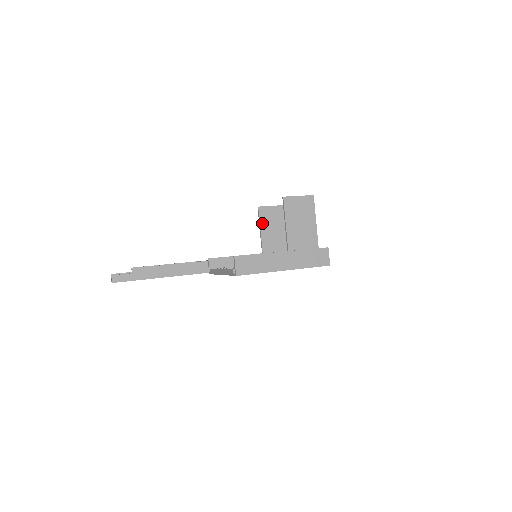
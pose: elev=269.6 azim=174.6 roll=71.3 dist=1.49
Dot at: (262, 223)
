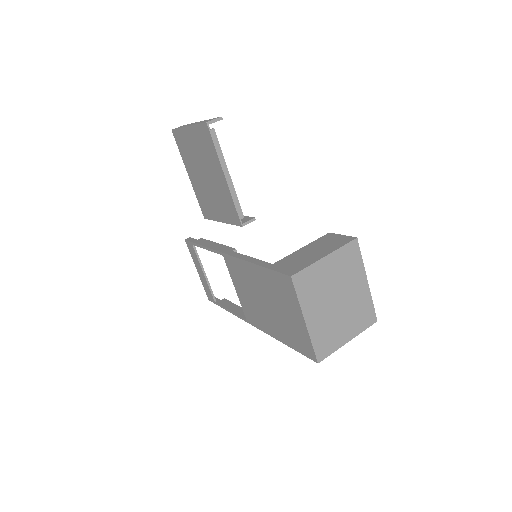
Dot at: occluded
